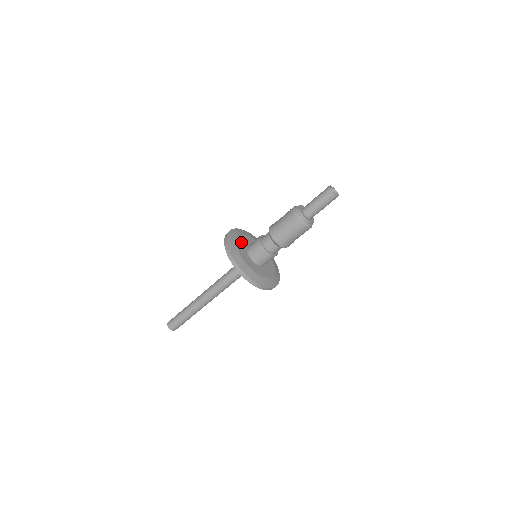
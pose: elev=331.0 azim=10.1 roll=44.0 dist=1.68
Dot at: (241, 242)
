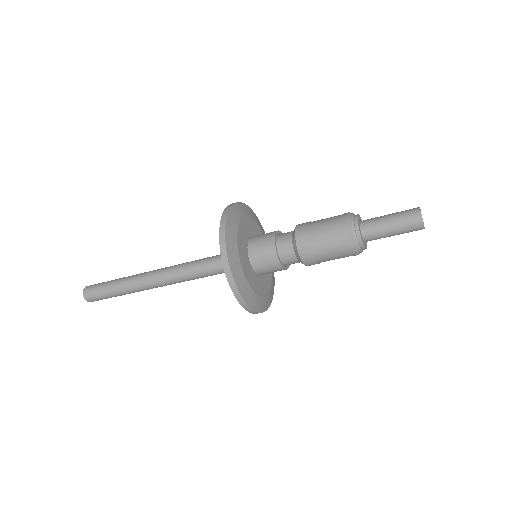
Dot at: (241, 246)
